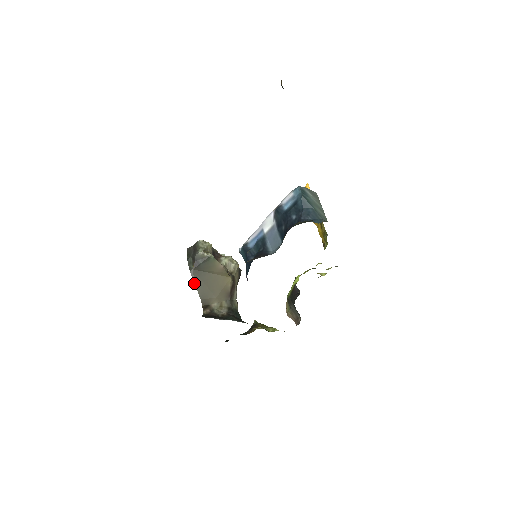
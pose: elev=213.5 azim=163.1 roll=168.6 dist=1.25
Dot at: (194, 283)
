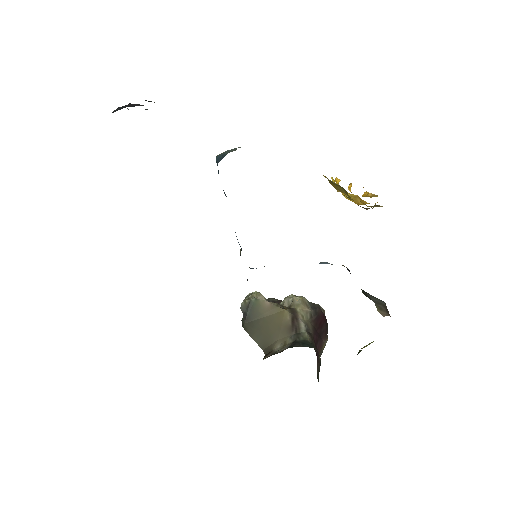
Dot at: occluded
